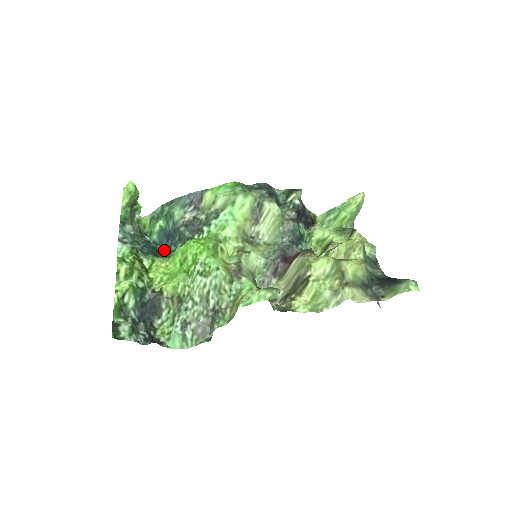
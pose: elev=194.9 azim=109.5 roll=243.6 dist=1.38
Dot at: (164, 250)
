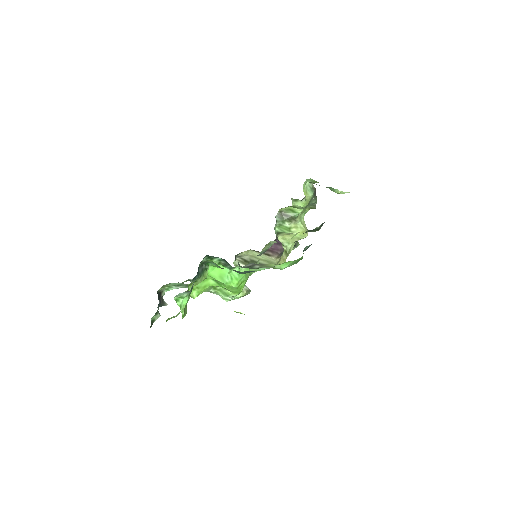
Dot at: occluded
